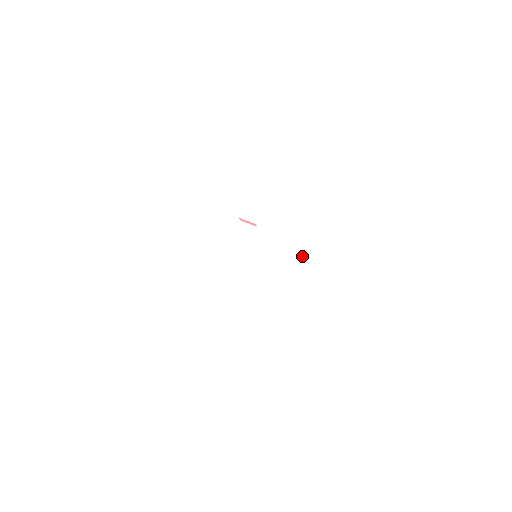
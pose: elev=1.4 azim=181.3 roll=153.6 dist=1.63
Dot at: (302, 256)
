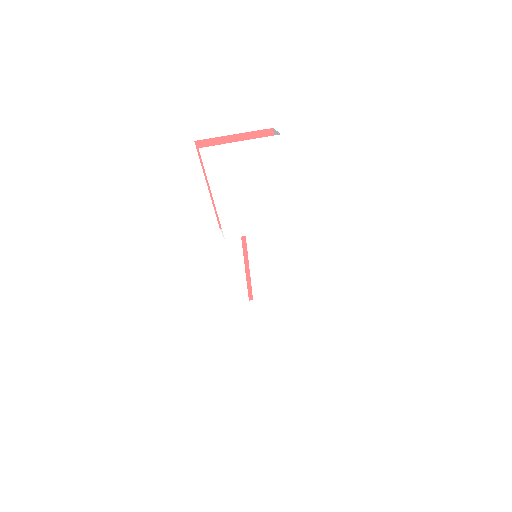
Dot at: (300, 237)
